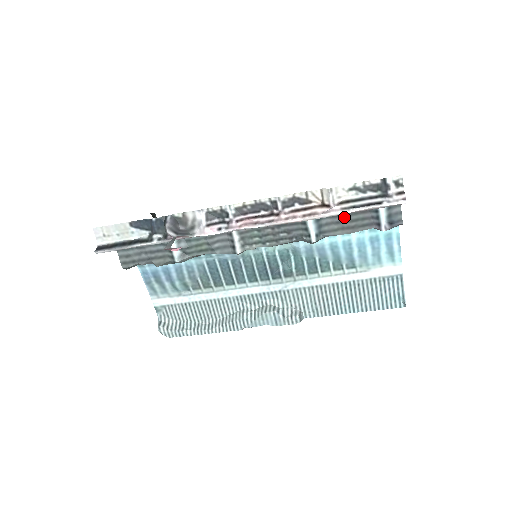
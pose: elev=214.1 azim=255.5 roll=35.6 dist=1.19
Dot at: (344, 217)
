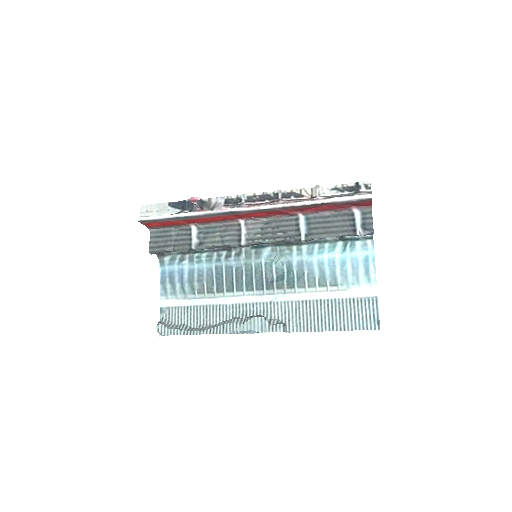
Dot at: (329, 223)
